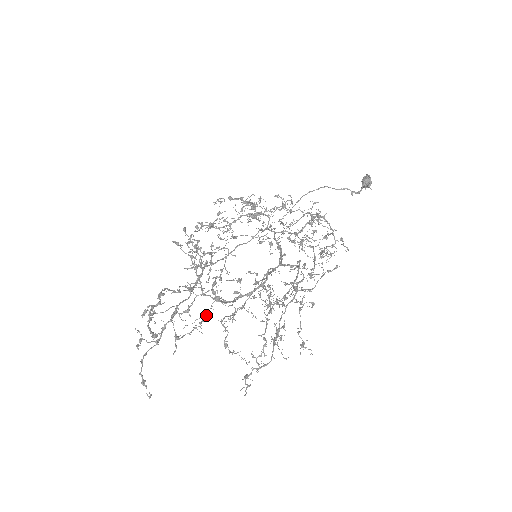
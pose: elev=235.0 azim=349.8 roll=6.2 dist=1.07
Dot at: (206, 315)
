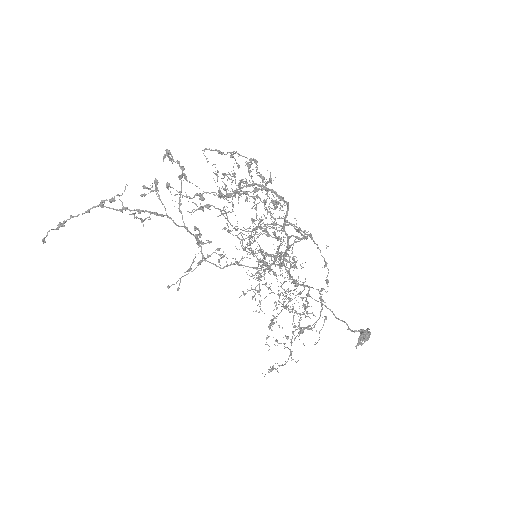
Dot at: occluded
